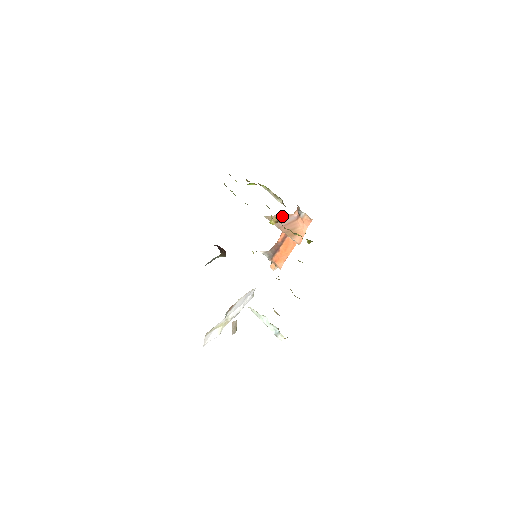
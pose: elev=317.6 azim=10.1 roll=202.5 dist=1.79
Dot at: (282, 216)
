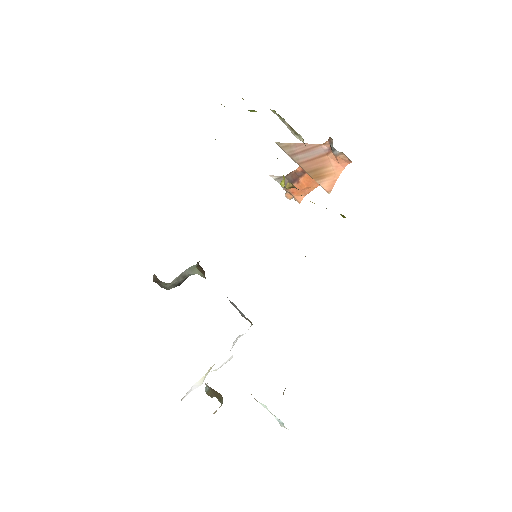
Dot at: (304, 146)
